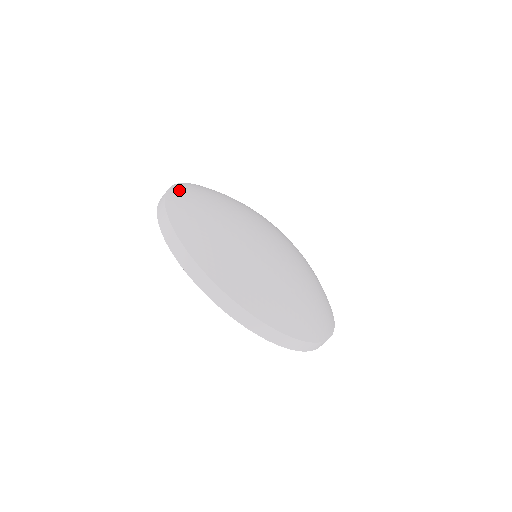
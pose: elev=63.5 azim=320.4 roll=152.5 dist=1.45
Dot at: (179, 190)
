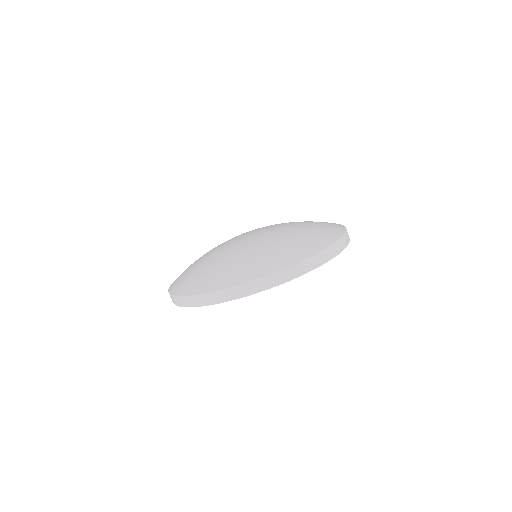
Dot at: occluded
